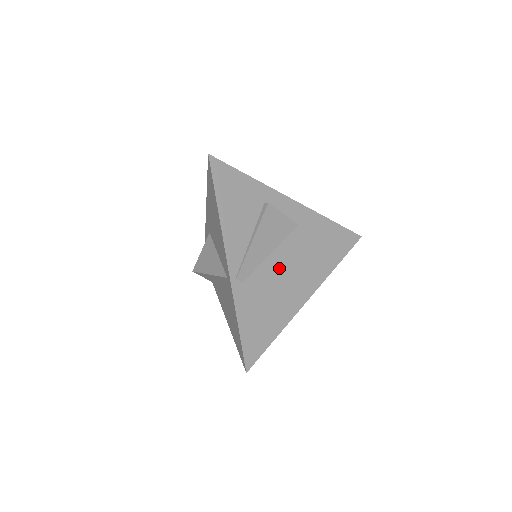
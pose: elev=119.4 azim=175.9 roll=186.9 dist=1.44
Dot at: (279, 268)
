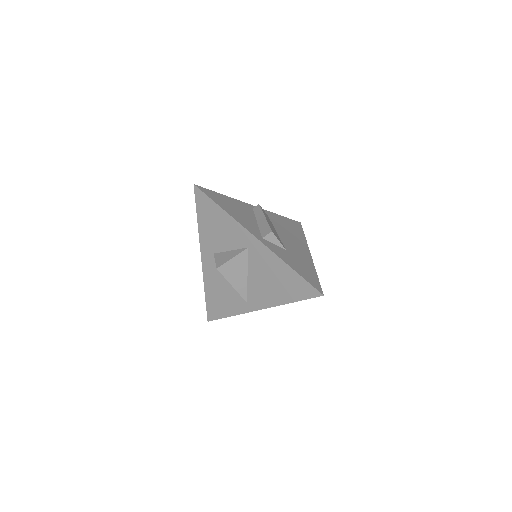
Dot at: occluded
